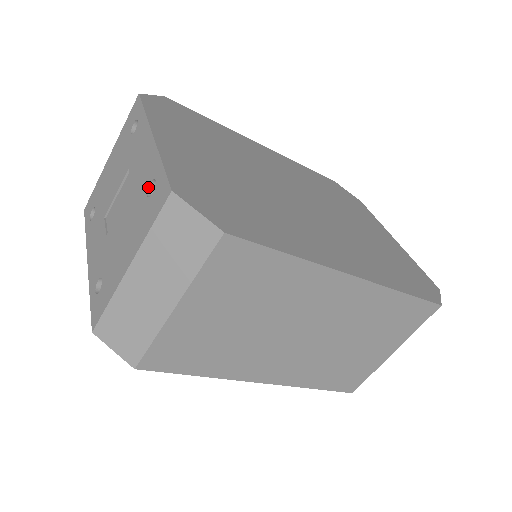
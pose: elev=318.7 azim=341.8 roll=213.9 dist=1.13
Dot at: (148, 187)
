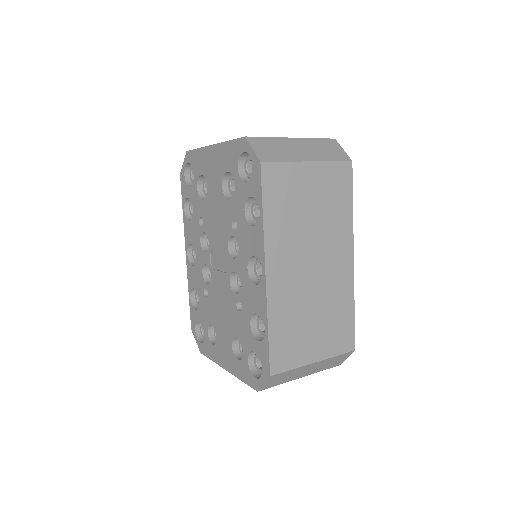
Dot at: occluded
